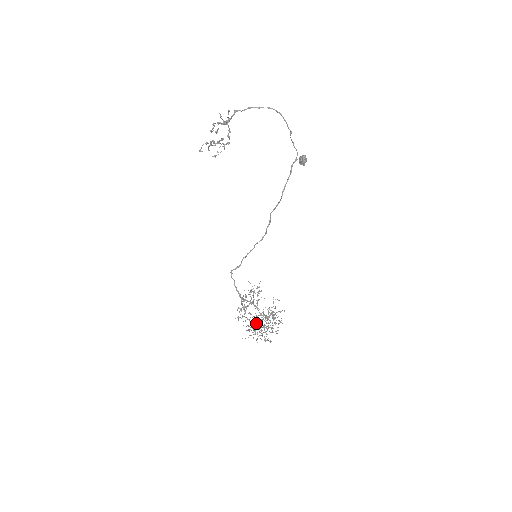
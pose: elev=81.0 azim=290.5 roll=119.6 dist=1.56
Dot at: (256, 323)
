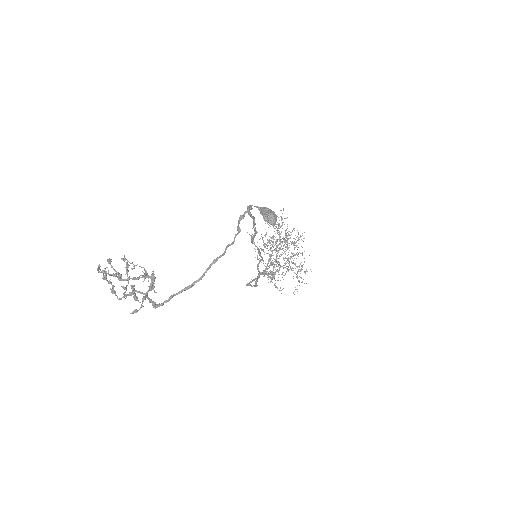
Dot at: occluded
